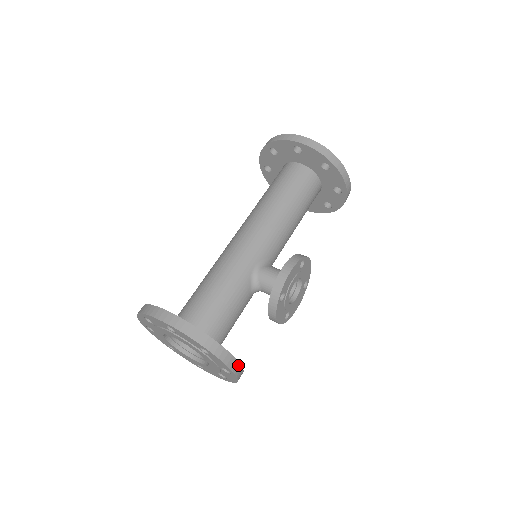
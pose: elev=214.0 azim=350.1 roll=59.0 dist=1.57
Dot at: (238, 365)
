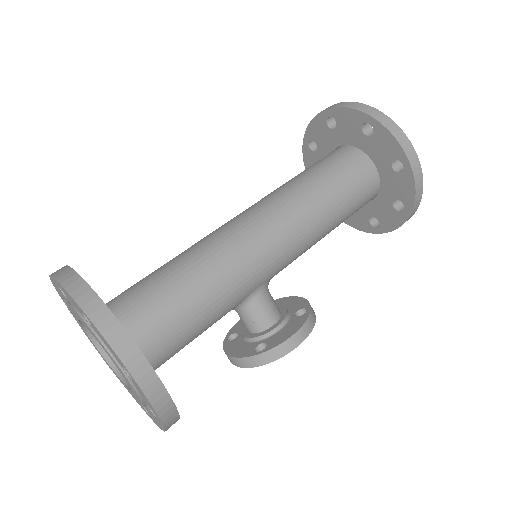
Dot at: occluded
